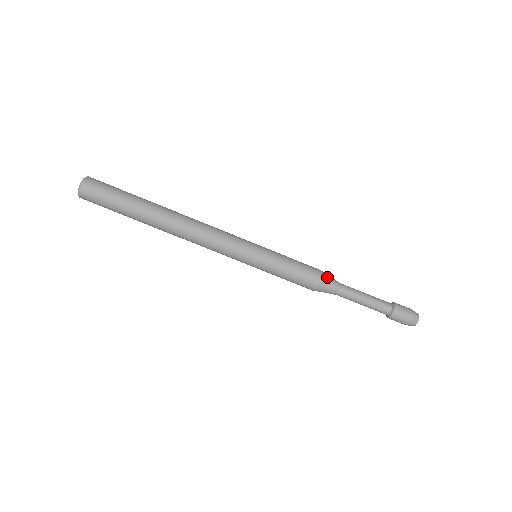
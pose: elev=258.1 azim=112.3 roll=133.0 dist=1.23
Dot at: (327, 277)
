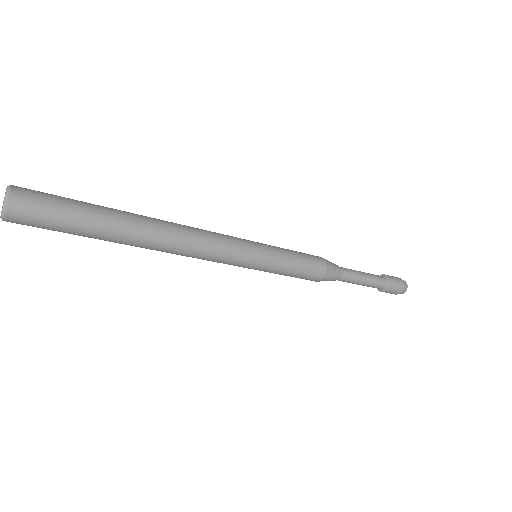
Dot at: (330, 275)
